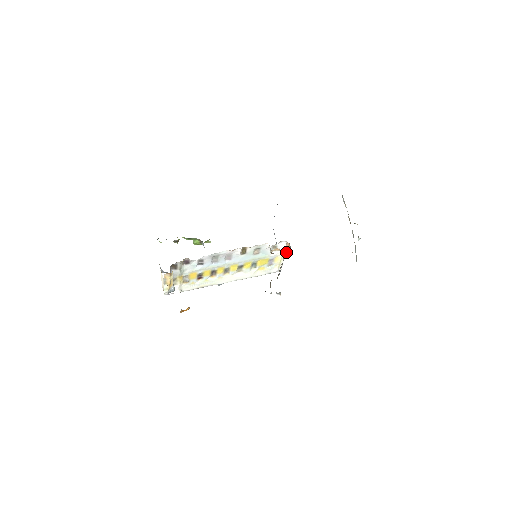
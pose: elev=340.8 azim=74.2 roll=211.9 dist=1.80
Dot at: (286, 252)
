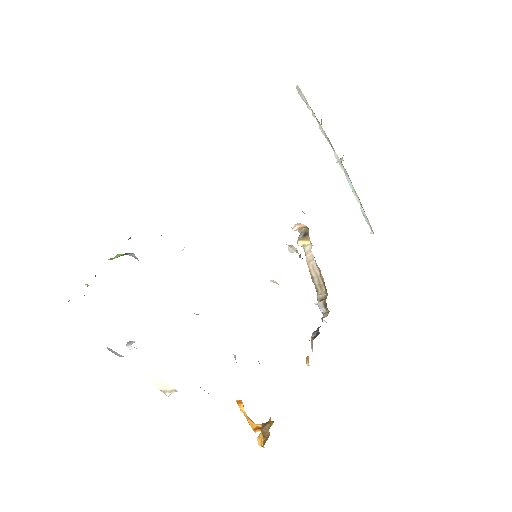
Dot at: (310, 243)
